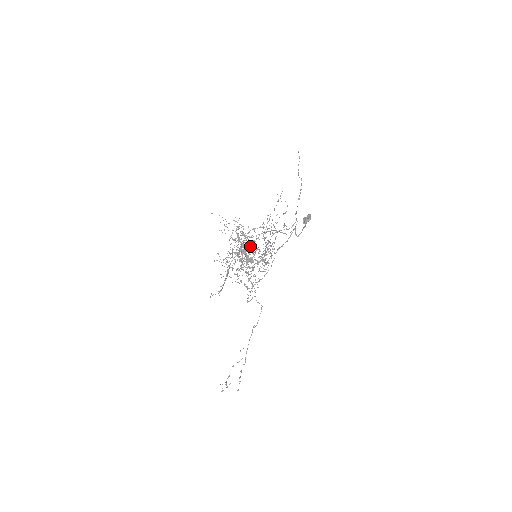
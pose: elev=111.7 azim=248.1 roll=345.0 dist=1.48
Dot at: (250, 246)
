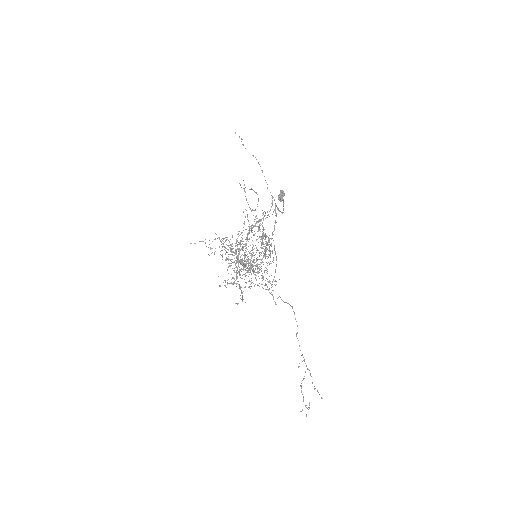
Dot at: (245, 252)
